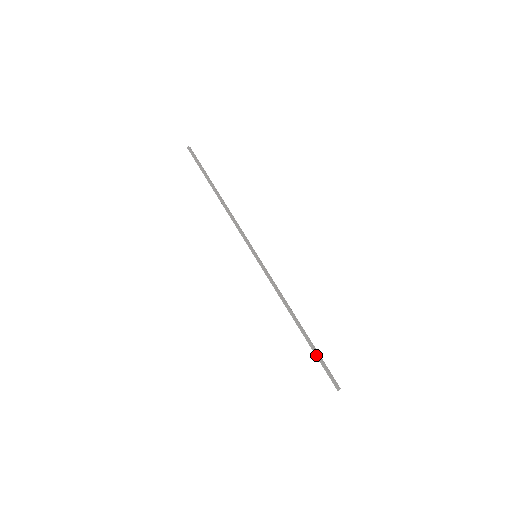
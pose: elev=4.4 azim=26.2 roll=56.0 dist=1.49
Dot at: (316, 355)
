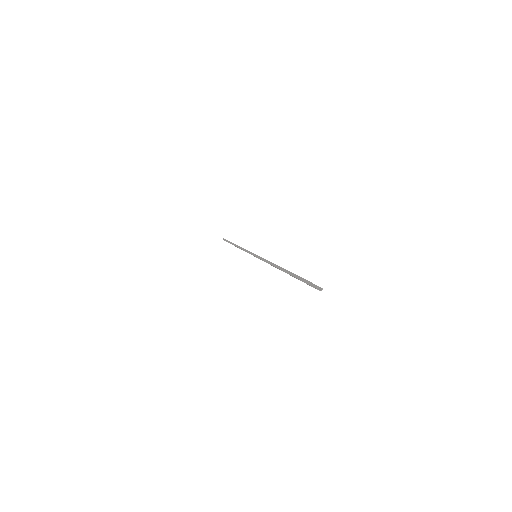
Dot at: (296, 277)
